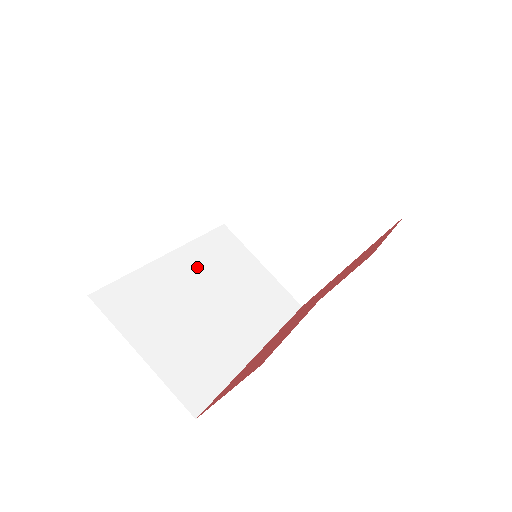
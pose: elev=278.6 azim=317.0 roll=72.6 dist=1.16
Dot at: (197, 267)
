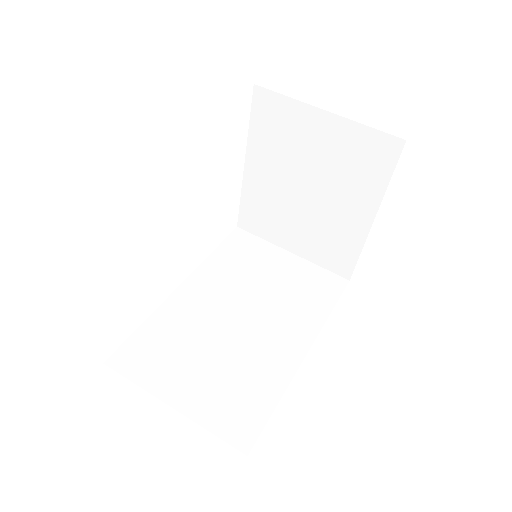
Dot at: (216, 286)
